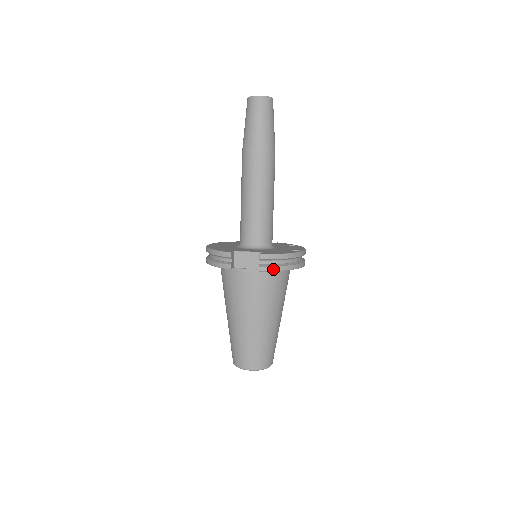
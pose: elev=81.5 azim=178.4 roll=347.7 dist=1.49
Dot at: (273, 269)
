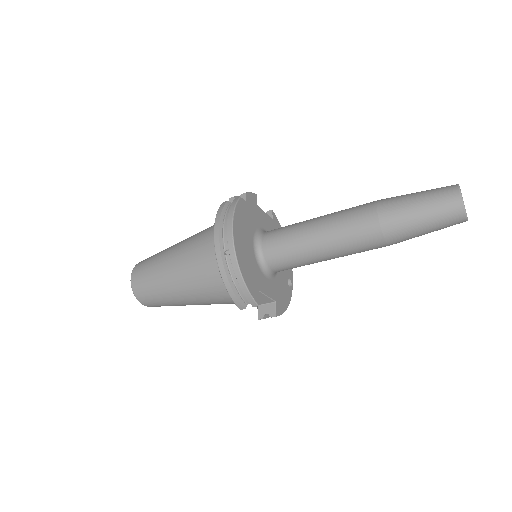
Dot at: (267, 317)
